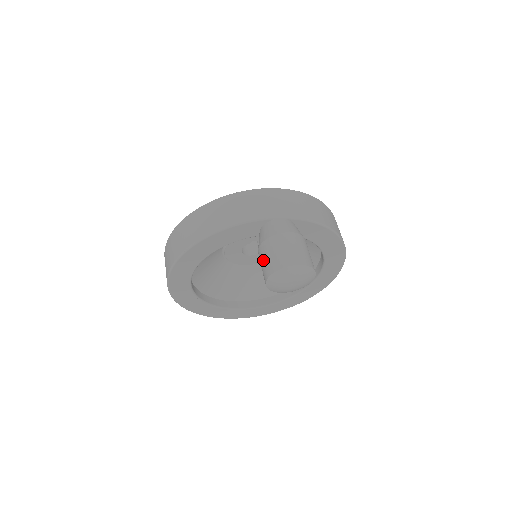
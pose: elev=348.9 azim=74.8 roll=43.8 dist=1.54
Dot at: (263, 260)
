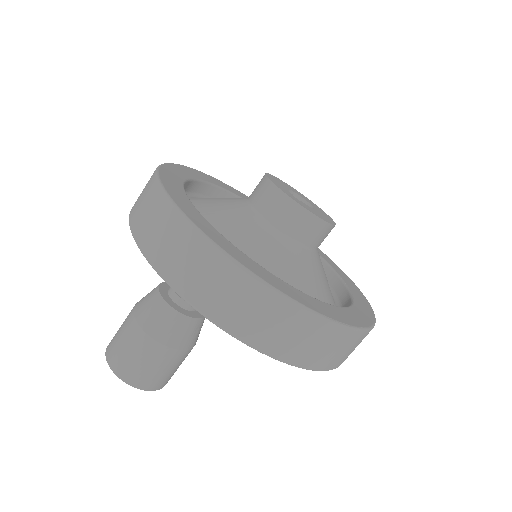
Dot at: occluded
